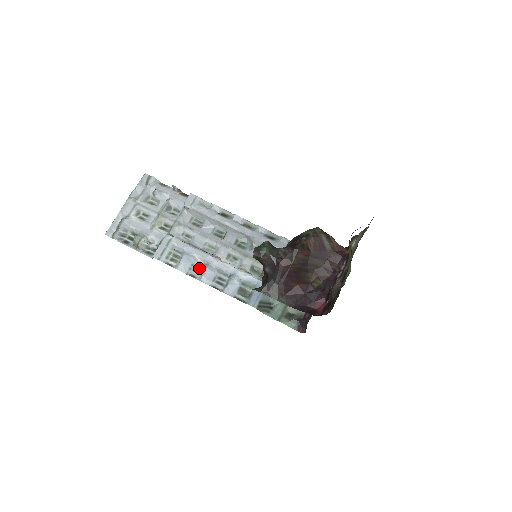
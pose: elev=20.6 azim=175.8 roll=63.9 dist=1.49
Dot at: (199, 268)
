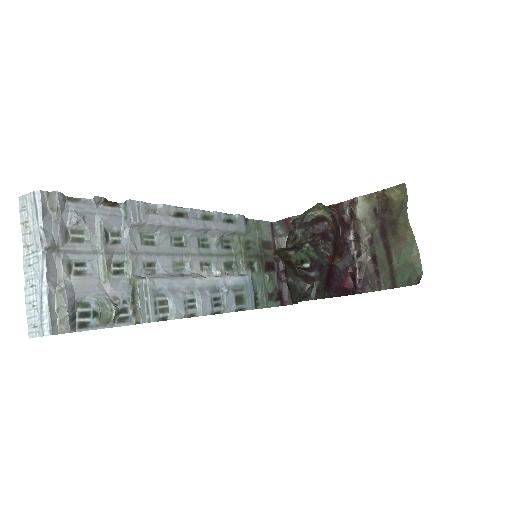
Dot at: (192, 301)
